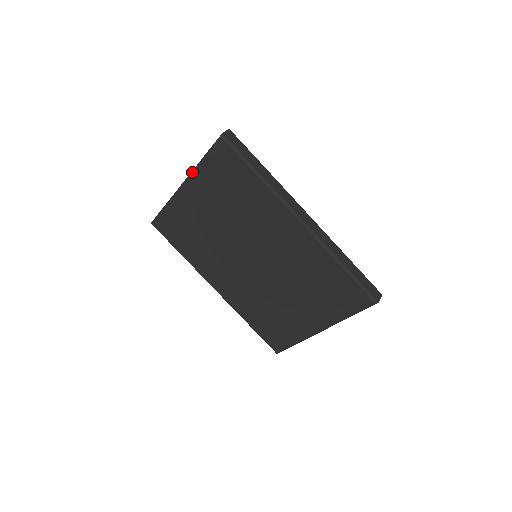
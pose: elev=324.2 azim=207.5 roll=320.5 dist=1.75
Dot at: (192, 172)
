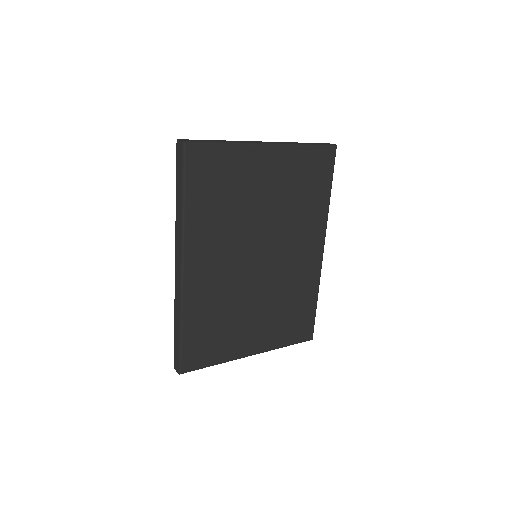
Dot at: (289, 145)
